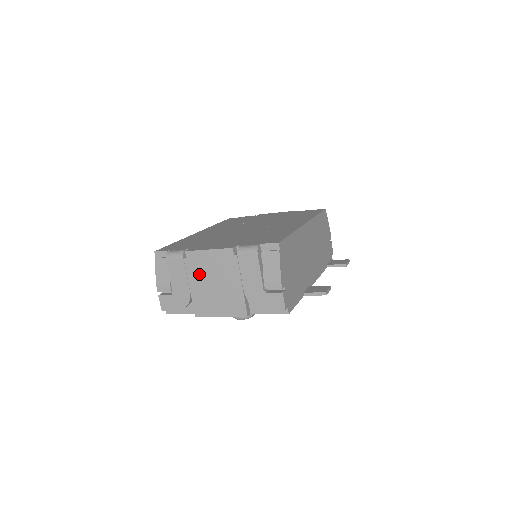
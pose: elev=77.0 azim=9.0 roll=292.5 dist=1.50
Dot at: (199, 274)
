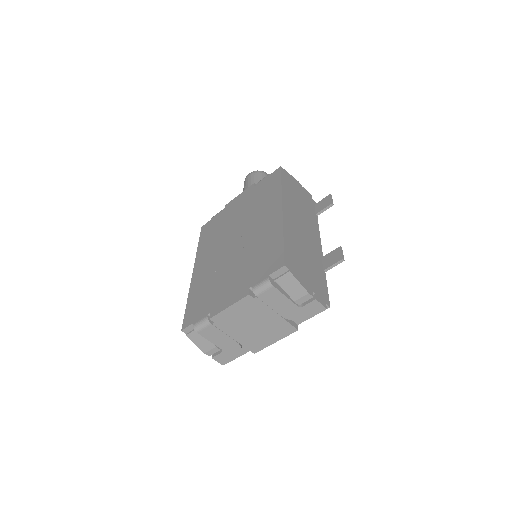
Dot at: (234, 327)
